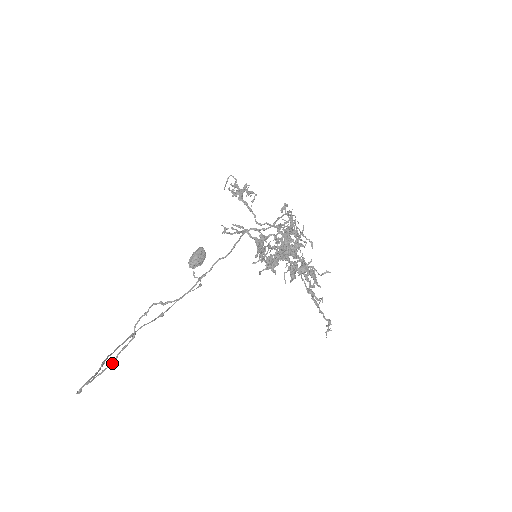
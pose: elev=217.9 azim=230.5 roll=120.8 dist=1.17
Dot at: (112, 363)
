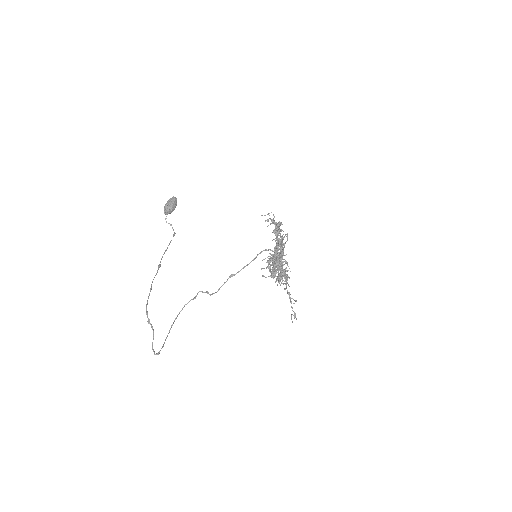
Dot at: occluded
